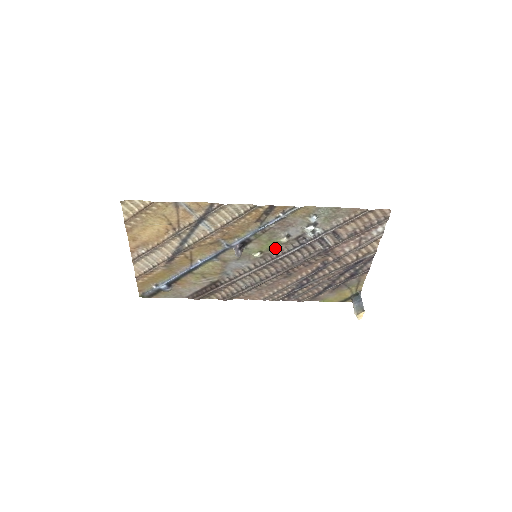
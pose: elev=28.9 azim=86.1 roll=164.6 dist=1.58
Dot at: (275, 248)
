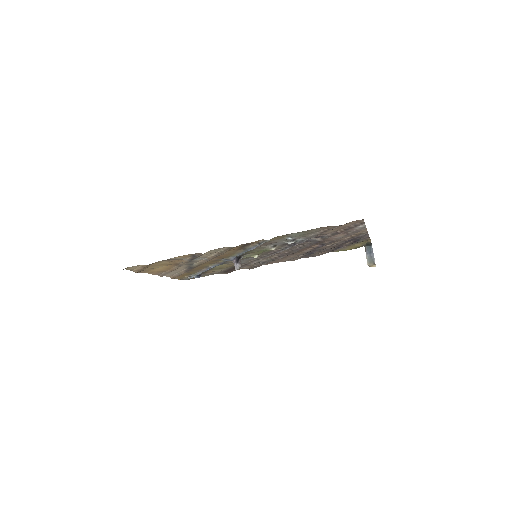
Dot at: (269, 250)
